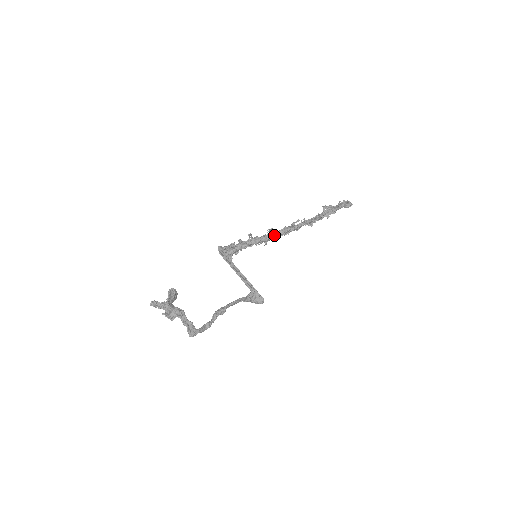
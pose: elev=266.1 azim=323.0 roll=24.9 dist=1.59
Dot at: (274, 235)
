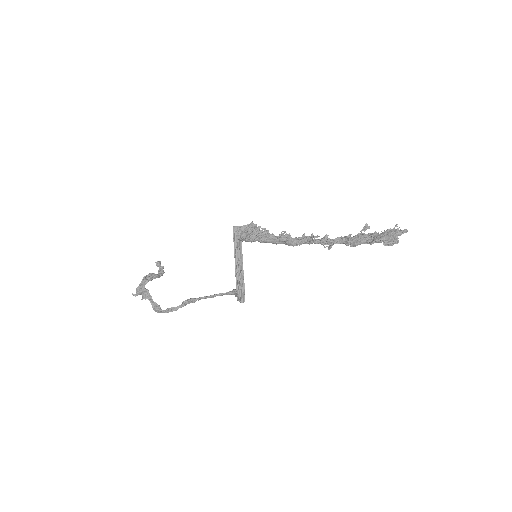
Dot at: (283, 242)
